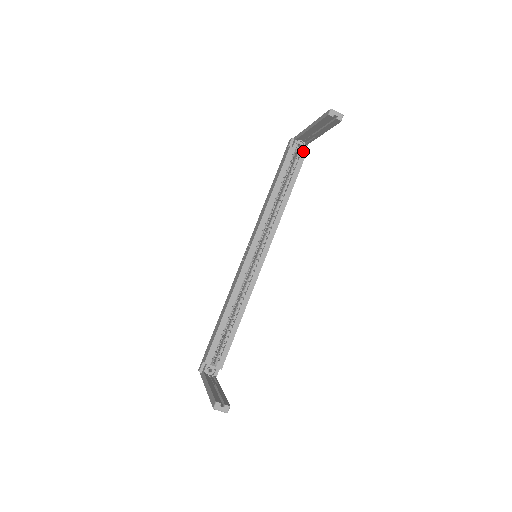
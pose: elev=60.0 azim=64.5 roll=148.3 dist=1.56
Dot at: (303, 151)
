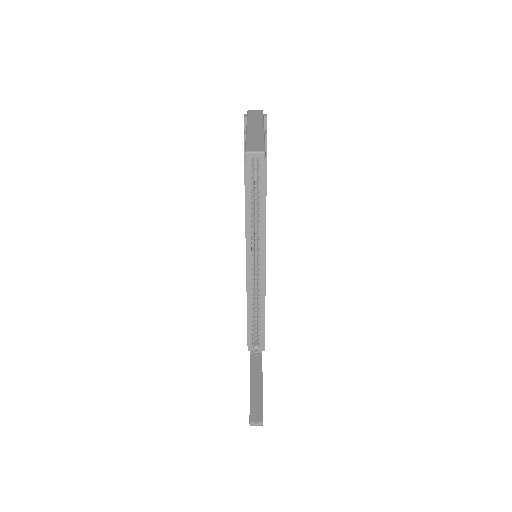
Dot at: occluded
